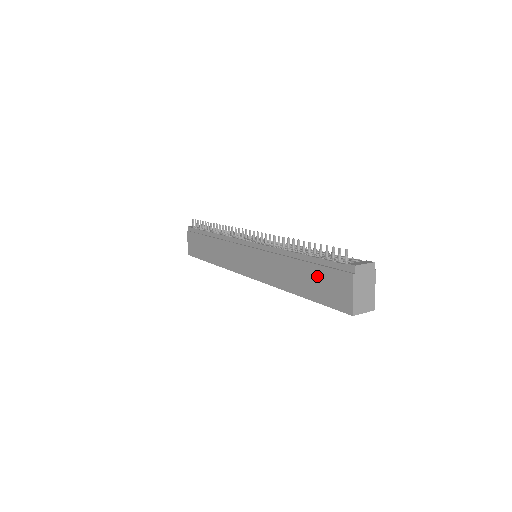
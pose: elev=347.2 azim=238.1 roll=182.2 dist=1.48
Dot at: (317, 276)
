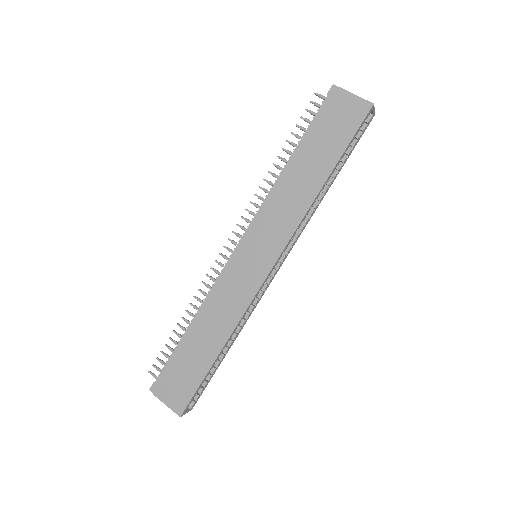
Dot at: (321, 137)
